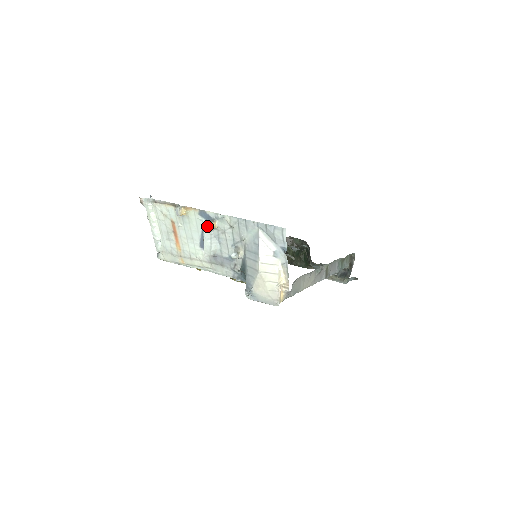
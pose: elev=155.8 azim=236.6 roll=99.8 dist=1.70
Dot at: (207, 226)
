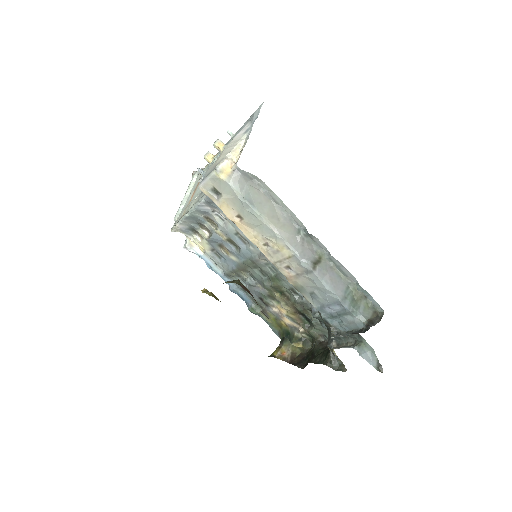
Dot at: (215, 142)
